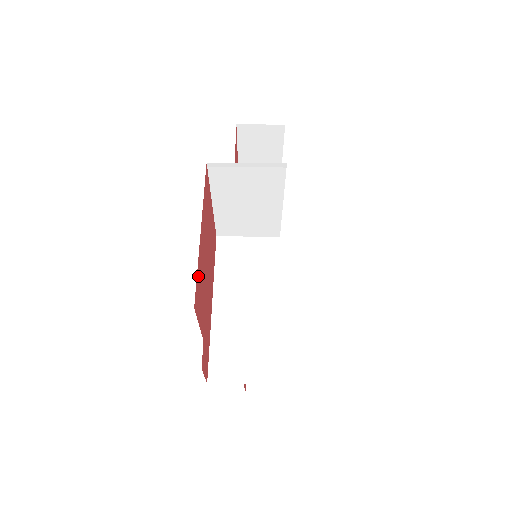
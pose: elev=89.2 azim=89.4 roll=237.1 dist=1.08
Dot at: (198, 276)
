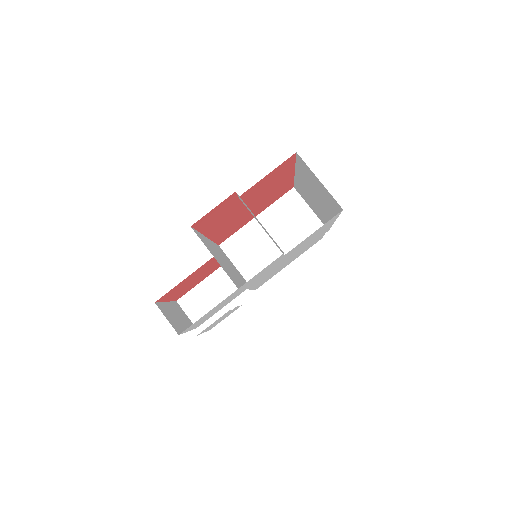
Dot at: (289, 166)
